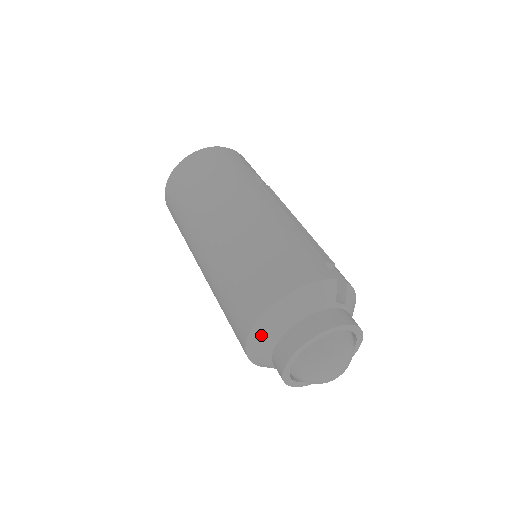
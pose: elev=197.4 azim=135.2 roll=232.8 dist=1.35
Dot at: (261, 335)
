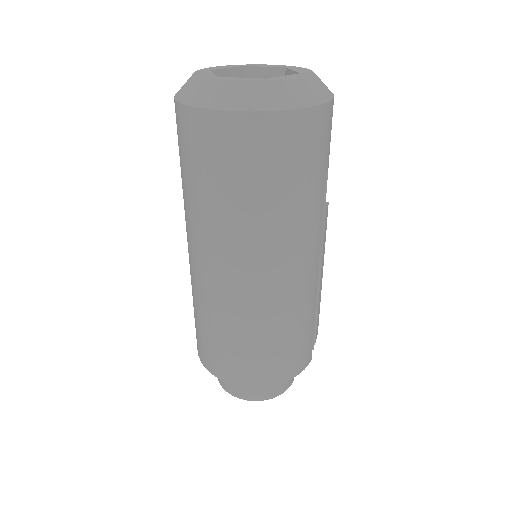
Dot at: occluded
